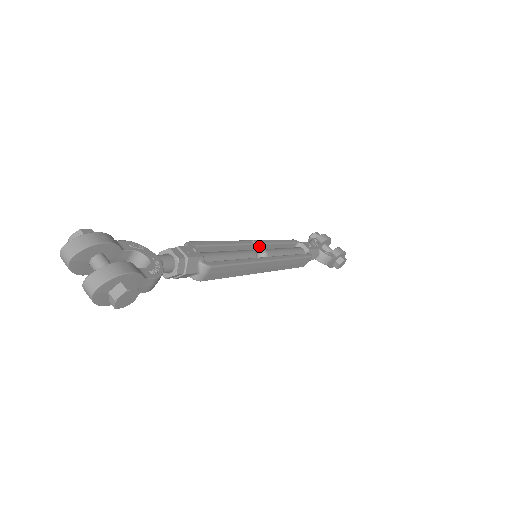
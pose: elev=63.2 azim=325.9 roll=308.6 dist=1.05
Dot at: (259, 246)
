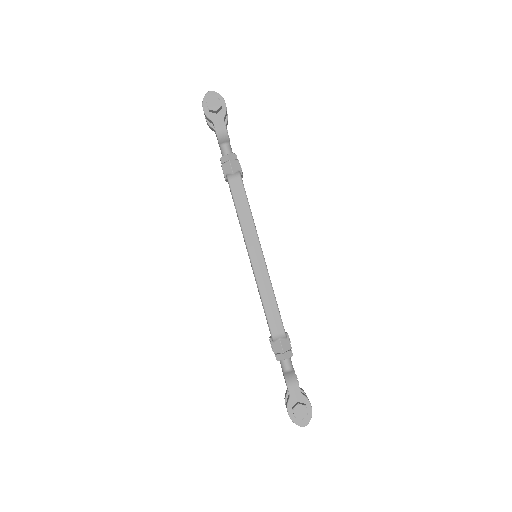
Dot at: occluded
